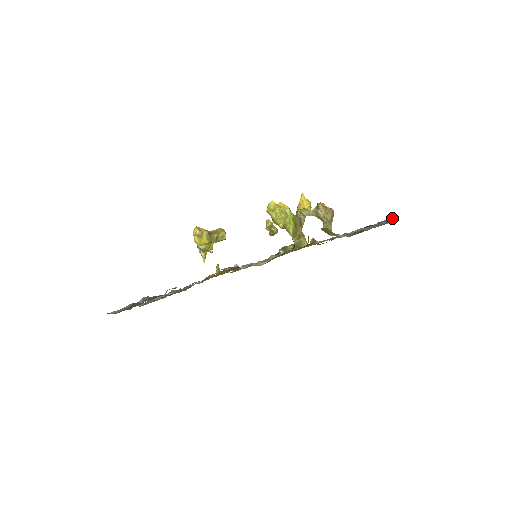
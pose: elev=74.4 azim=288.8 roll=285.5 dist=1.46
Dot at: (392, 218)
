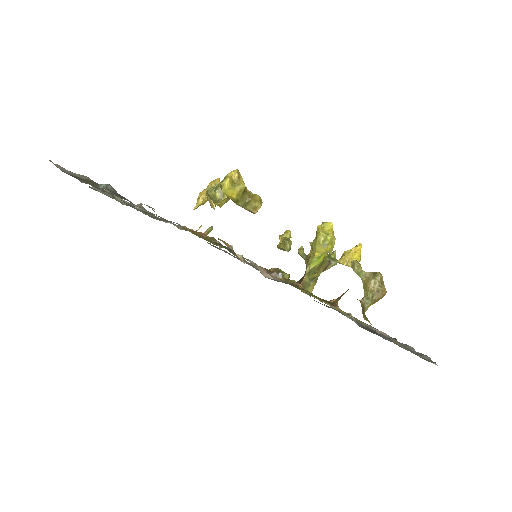
Dot at: occluded
